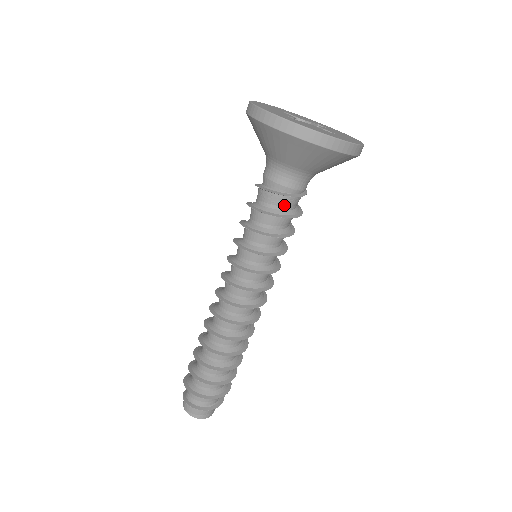
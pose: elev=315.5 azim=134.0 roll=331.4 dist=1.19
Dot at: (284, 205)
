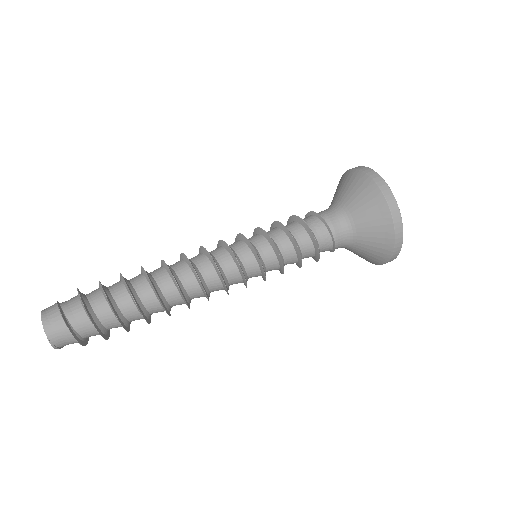
Dot at: (316, 228)
